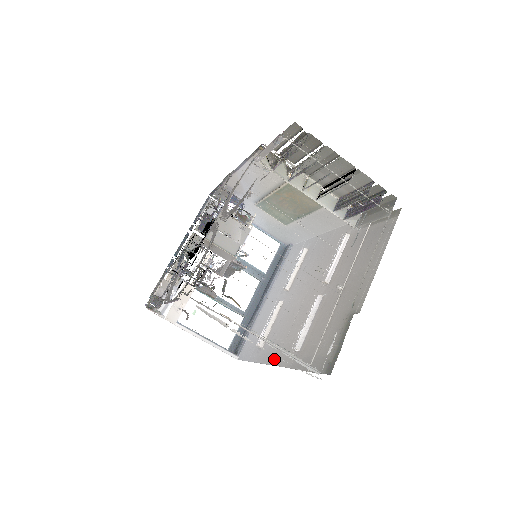
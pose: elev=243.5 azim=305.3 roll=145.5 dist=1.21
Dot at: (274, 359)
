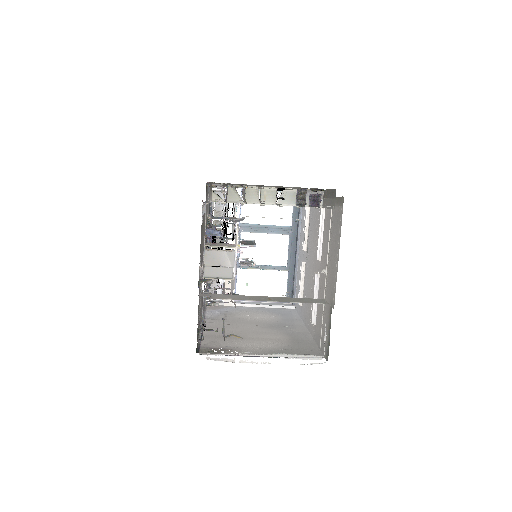
Dot at: (307, 324)
